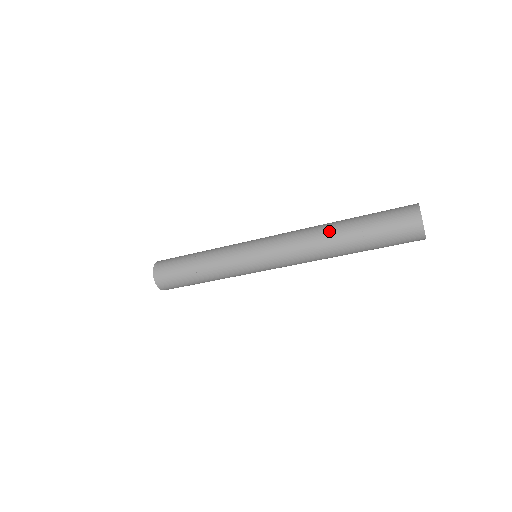
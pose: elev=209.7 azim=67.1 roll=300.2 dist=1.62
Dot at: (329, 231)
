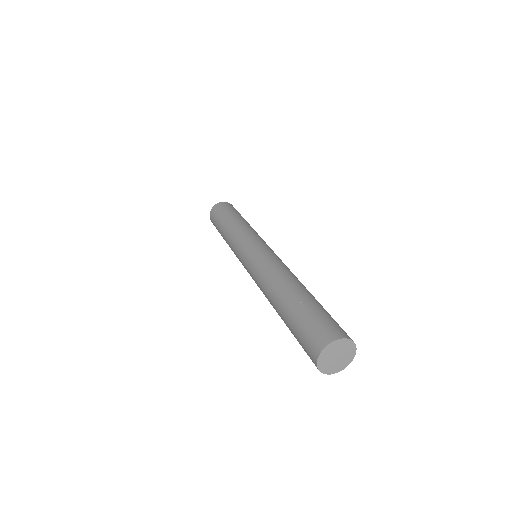
Dot at: (272, 303)
